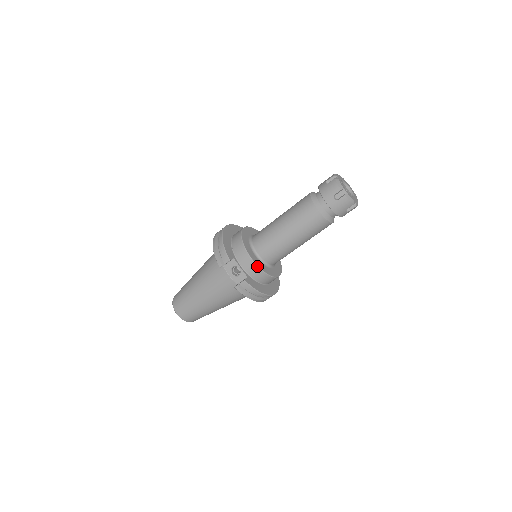
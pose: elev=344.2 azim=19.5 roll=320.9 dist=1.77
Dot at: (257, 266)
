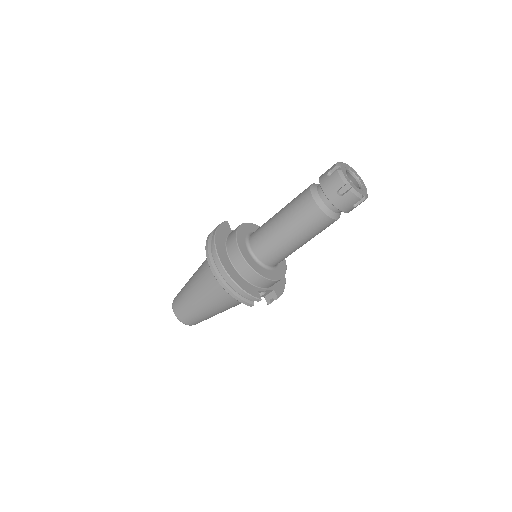
Dot at: occluded
